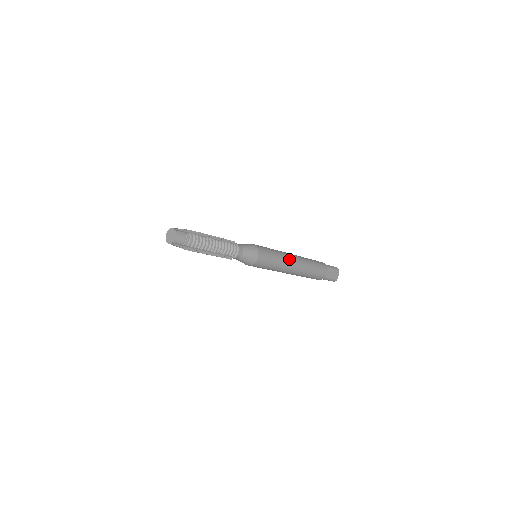
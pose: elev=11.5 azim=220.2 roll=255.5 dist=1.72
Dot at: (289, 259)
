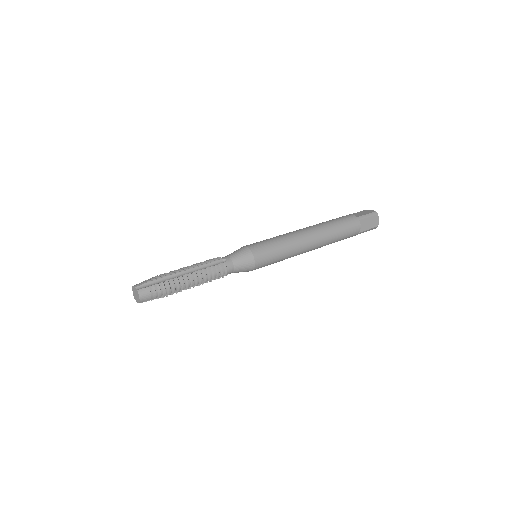
Dot at: (300, 241)
